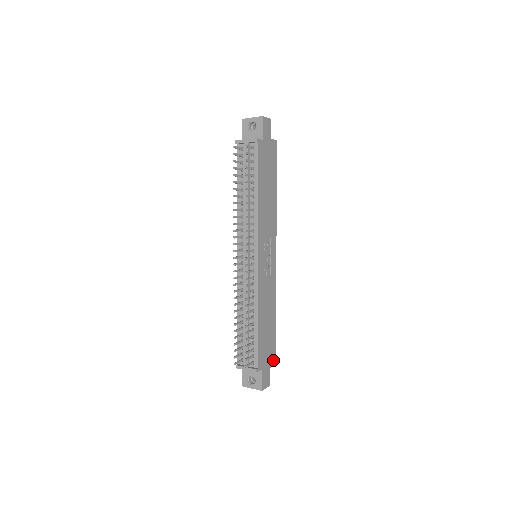
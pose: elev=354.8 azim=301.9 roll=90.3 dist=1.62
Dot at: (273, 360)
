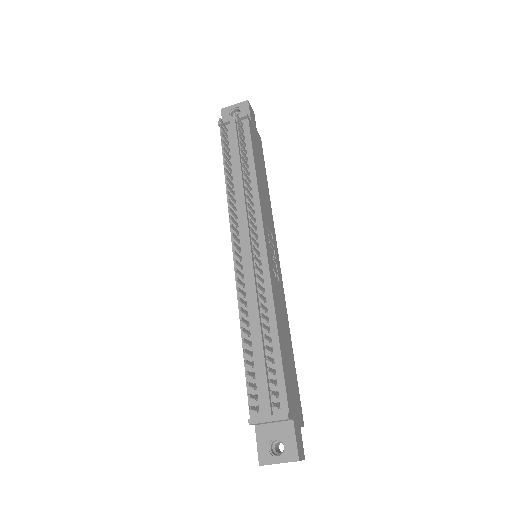
Dot at: (300, 416)
